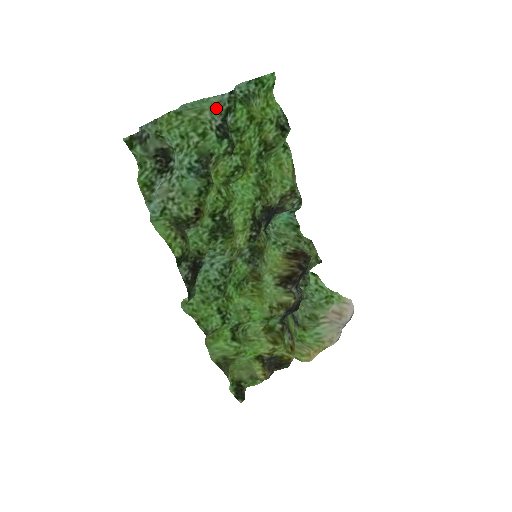
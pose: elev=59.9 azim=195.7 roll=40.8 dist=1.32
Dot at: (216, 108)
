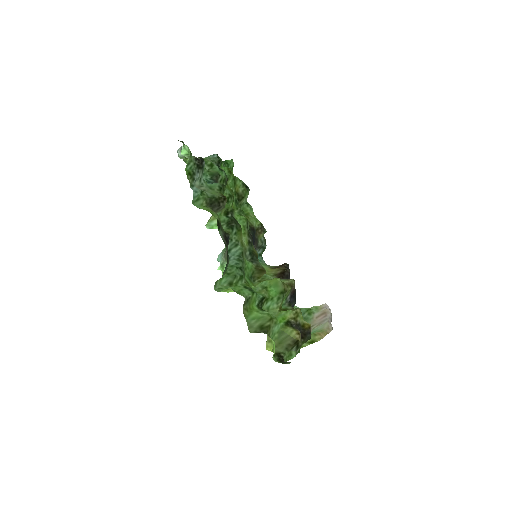
Dot at: (212, 159)
